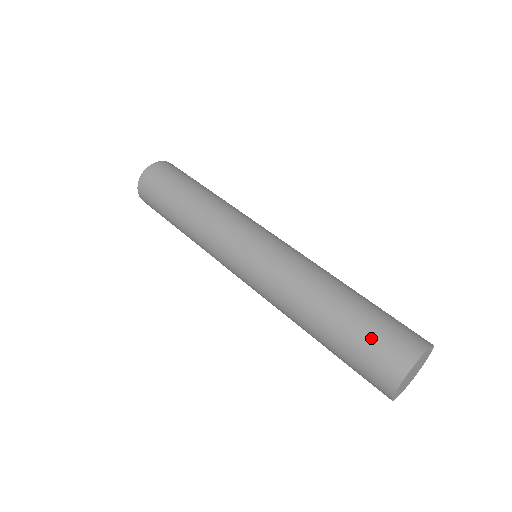
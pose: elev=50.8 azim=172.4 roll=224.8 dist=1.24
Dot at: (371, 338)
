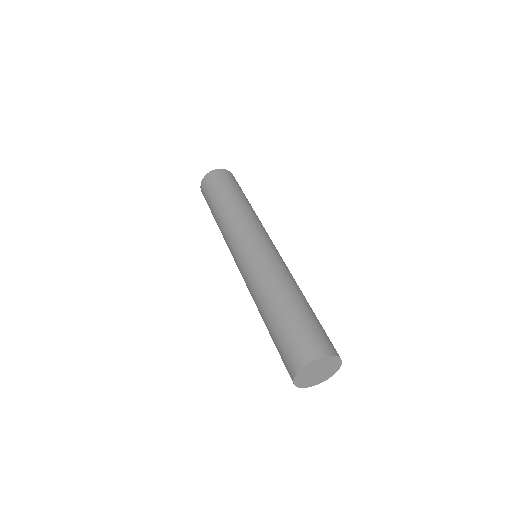
Dot at: (310, 327)
